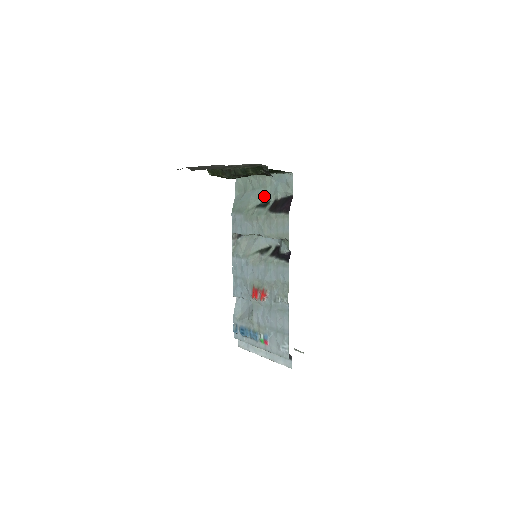
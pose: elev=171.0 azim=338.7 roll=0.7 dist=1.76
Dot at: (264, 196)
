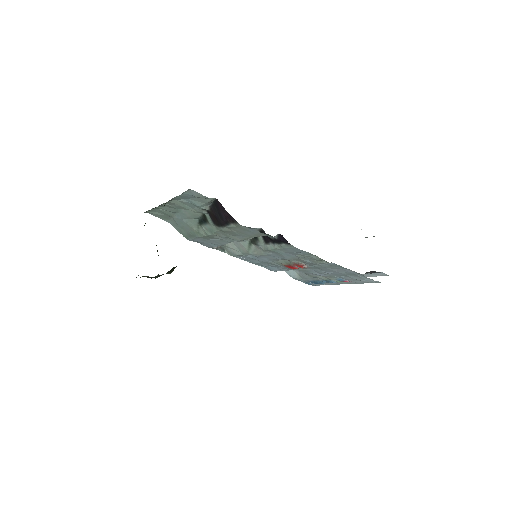
Dot at: (193, 214)
